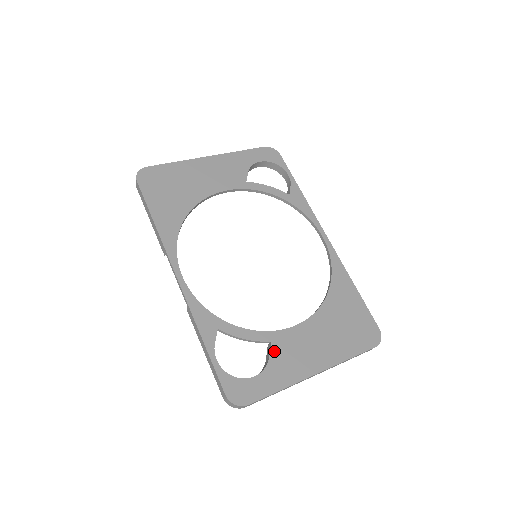
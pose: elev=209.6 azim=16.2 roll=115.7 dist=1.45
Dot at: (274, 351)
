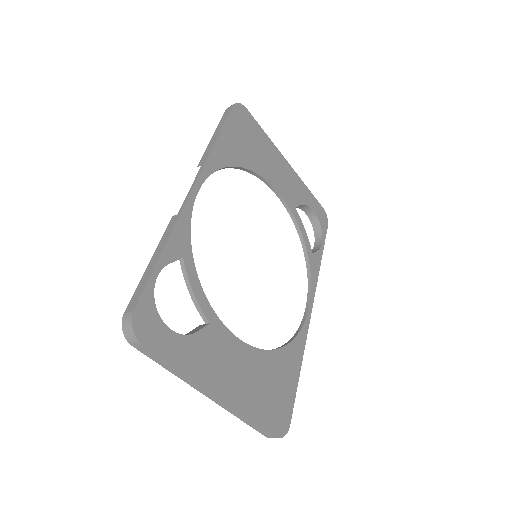
Dot at: (205, 333)
